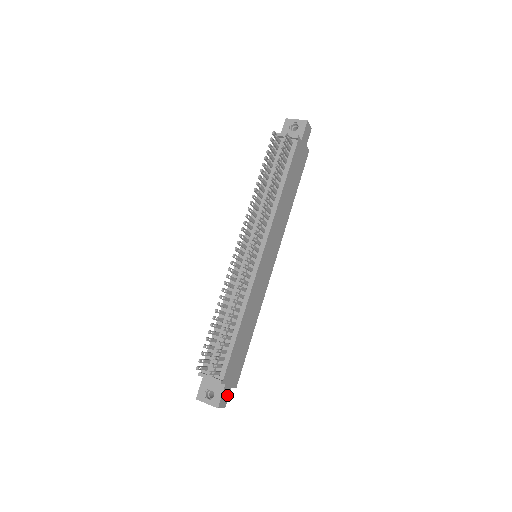
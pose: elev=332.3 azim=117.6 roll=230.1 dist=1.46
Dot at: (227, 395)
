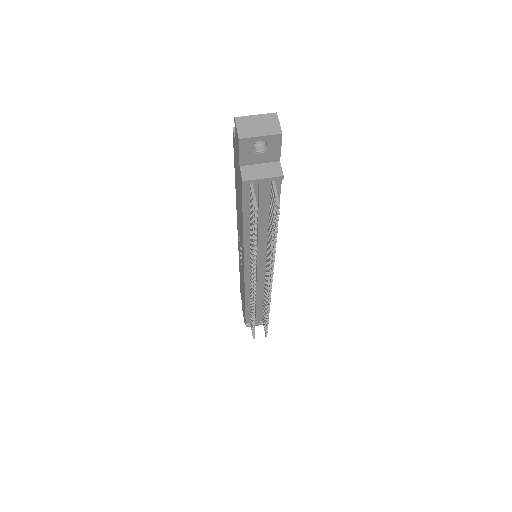
Dot at: occluded
